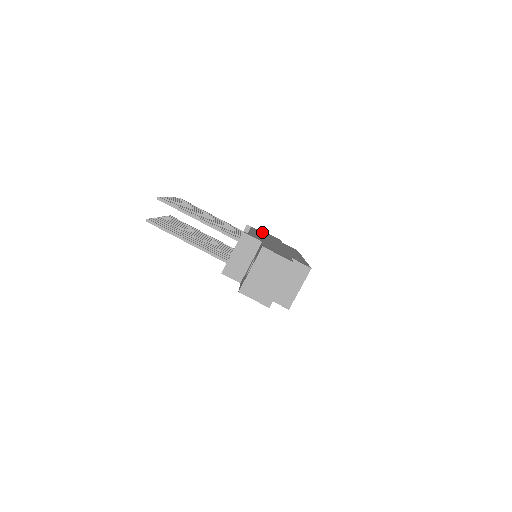
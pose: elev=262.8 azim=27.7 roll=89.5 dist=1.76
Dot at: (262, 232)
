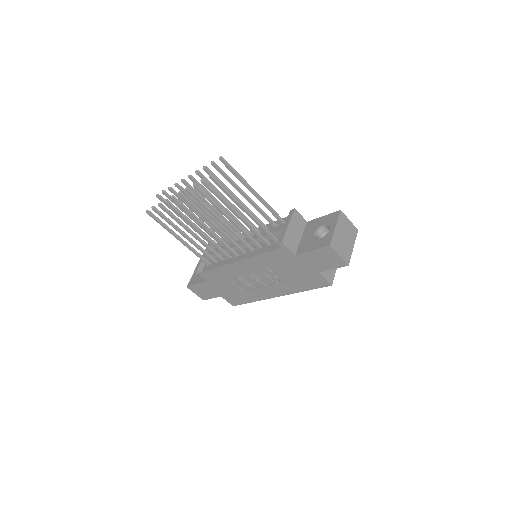
Dot at: occluded
